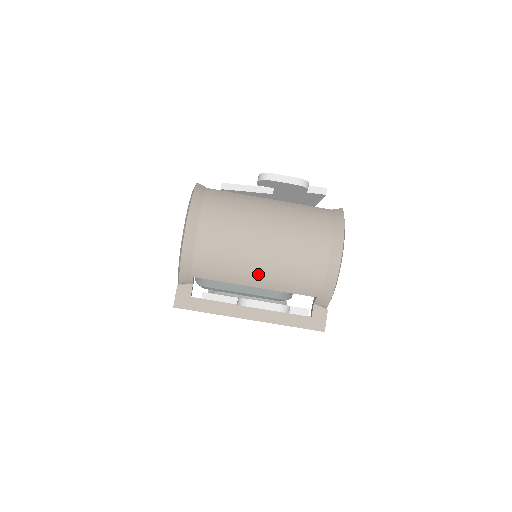
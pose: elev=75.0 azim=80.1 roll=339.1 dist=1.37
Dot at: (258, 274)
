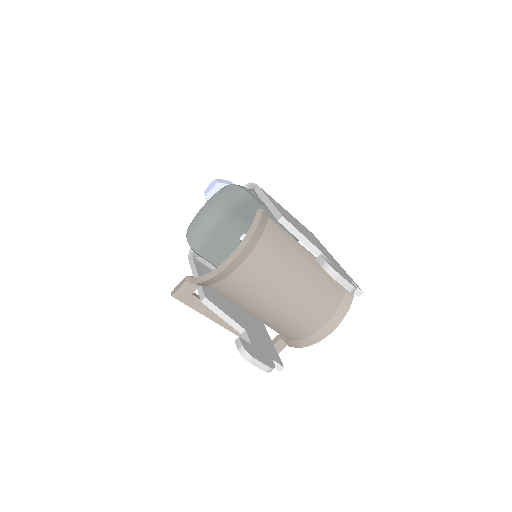
Dot at: (261, 313)
